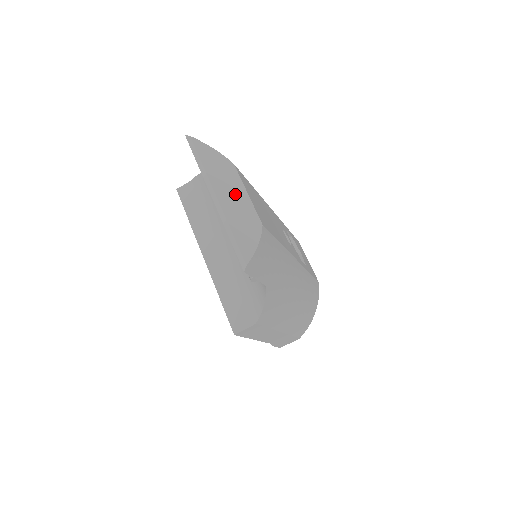
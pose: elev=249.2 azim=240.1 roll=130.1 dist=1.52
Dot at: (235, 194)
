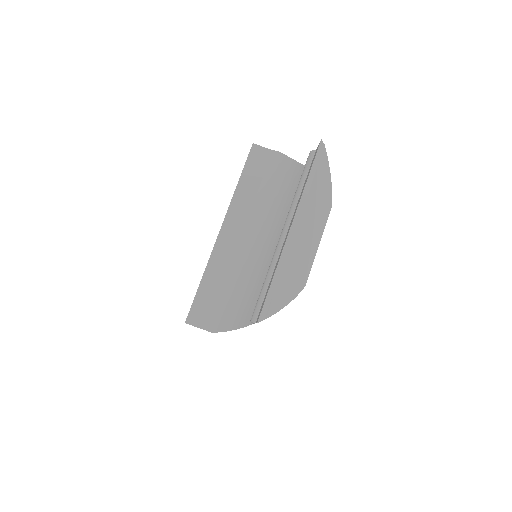
Dot at: (310, 238)
